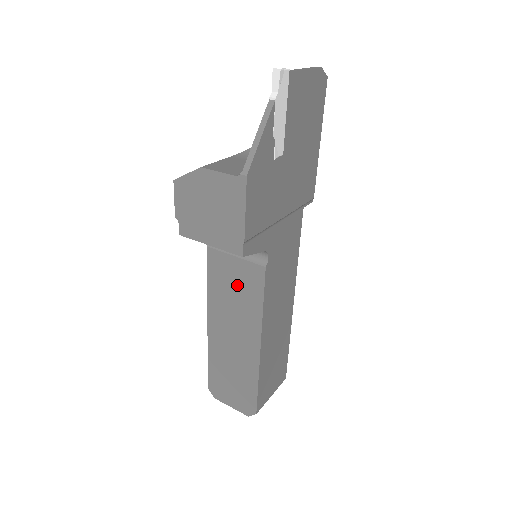
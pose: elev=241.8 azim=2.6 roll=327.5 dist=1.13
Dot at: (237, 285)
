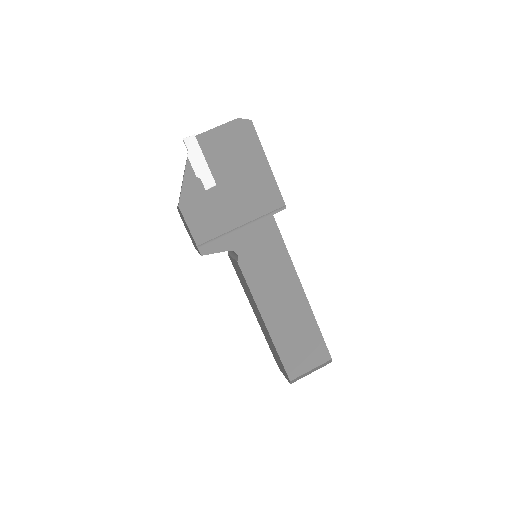
Dot at: (241, 278)
